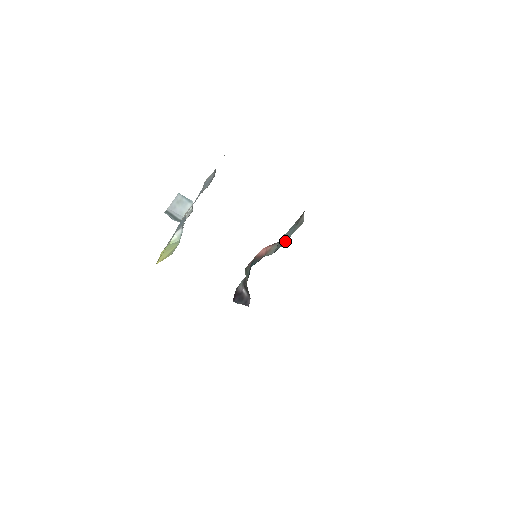
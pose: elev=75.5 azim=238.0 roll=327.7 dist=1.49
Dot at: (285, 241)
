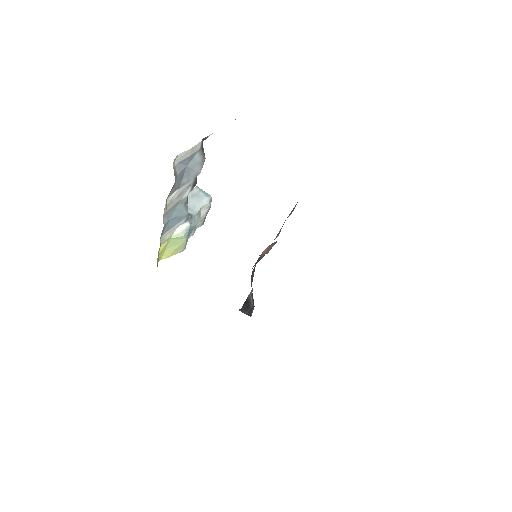
Dot at: (276, 236)
